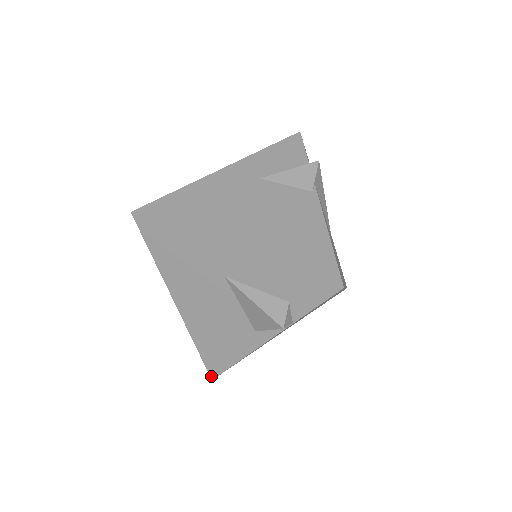
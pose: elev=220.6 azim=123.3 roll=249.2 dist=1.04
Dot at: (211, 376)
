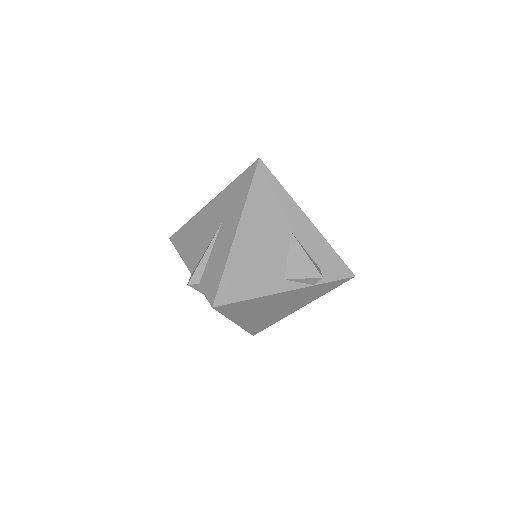
Dot at: (215, 303)
